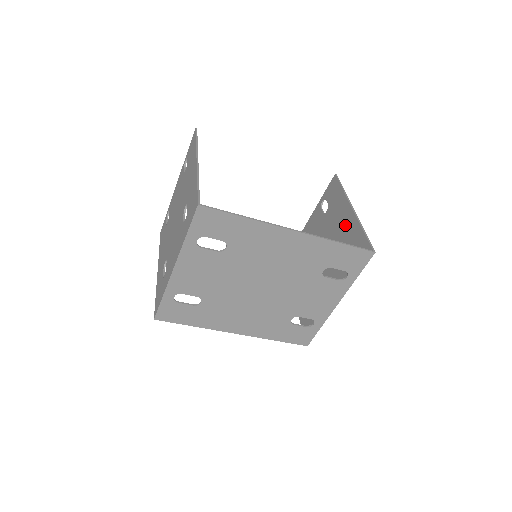
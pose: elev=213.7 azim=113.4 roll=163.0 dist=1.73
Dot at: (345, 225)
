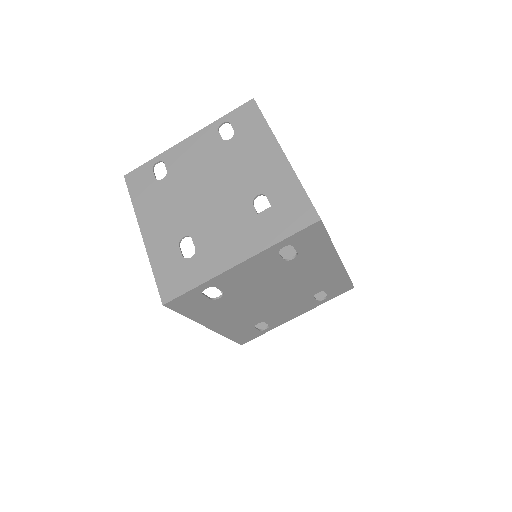
Dot at: occluded
